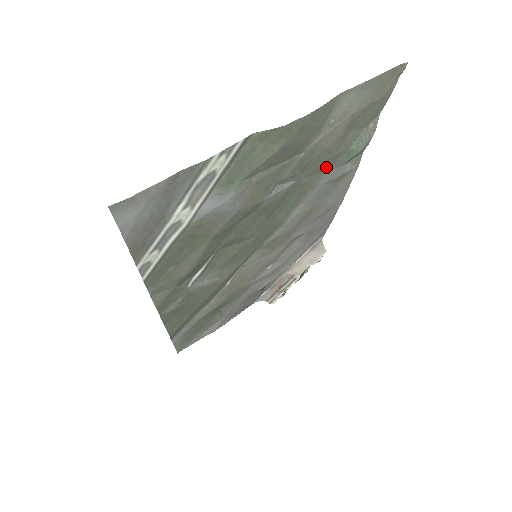
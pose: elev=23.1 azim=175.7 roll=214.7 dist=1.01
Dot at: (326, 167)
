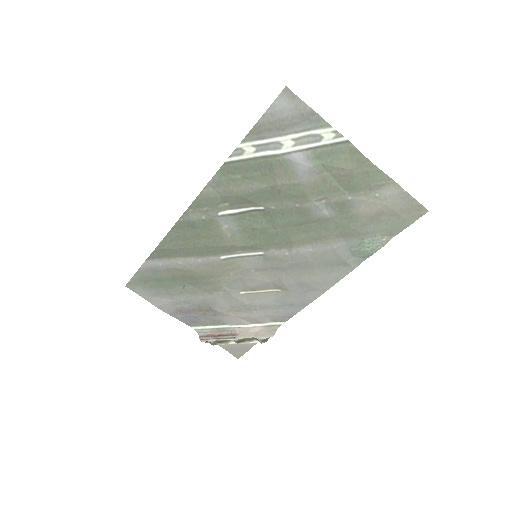
Dot at: (346, 235)
